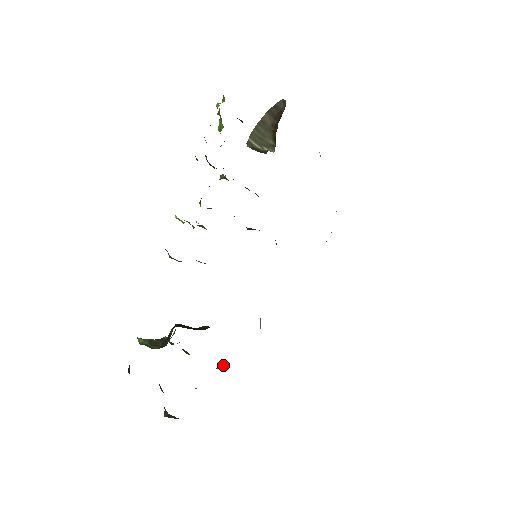
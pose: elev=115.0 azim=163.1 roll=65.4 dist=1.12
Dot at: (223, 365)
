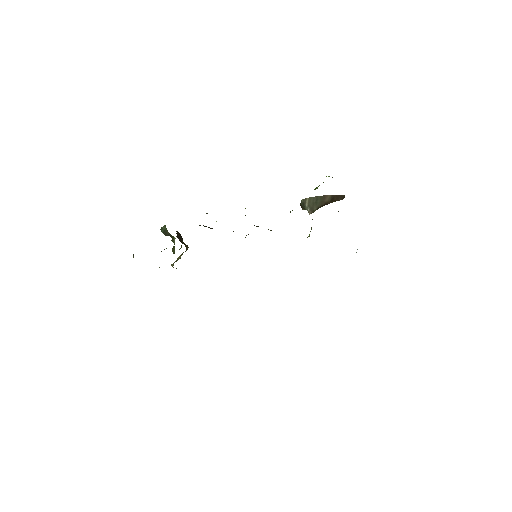
Dot at: (176, 268)
